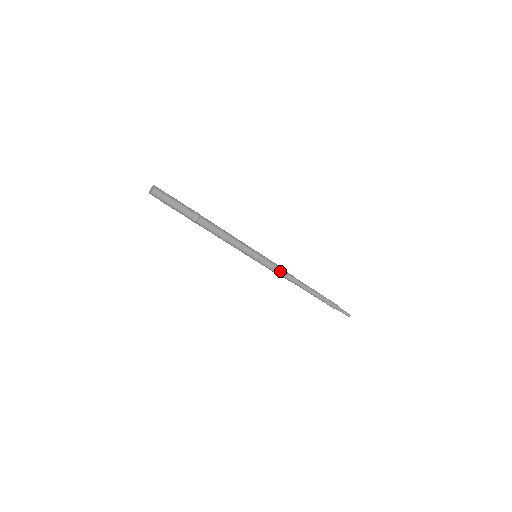
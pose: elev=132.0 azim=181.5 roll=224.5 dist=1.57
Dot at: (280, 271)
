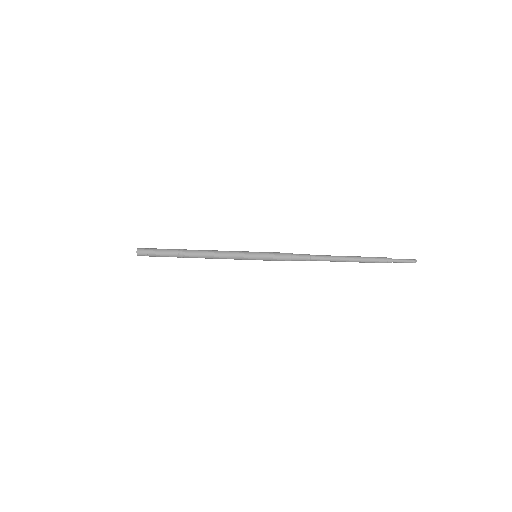
Dot at: (288, 254)
